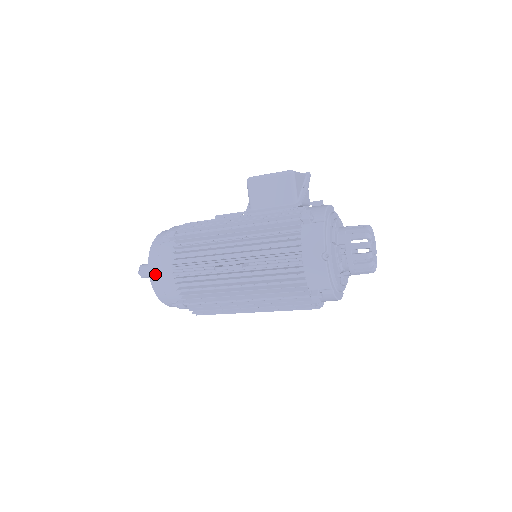
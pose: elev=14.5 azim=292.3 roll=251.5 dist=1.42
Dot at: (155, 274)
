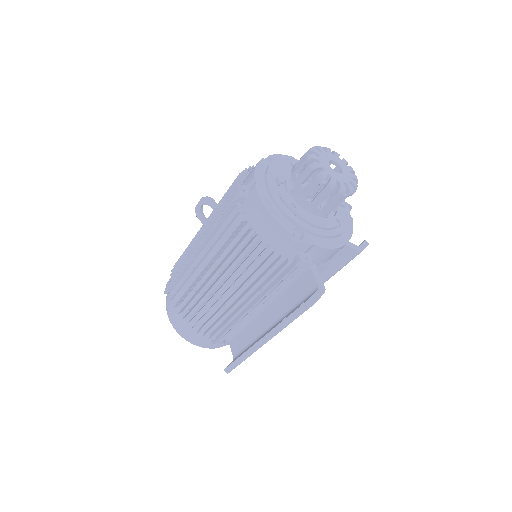
Dot at: occluded
